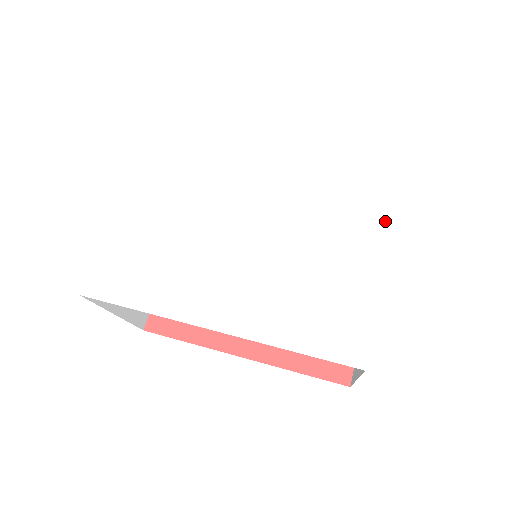
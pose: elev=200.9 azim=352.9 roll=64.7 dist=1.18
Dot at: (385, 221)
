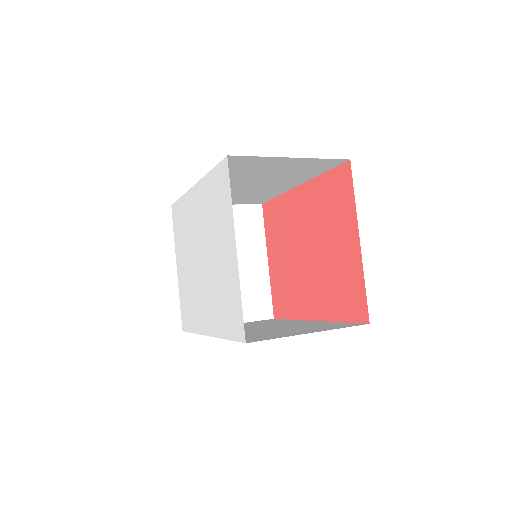
Dot at: (231, 221)
